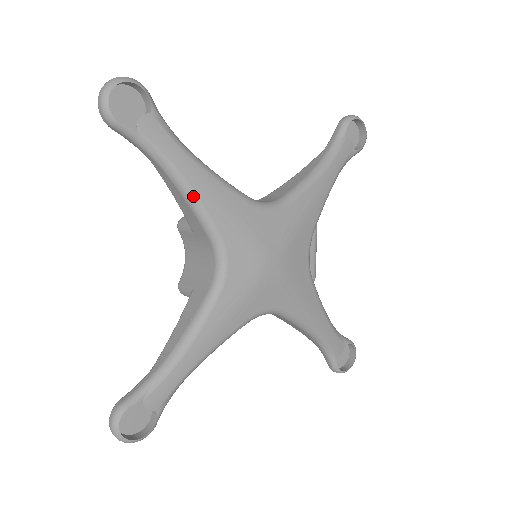
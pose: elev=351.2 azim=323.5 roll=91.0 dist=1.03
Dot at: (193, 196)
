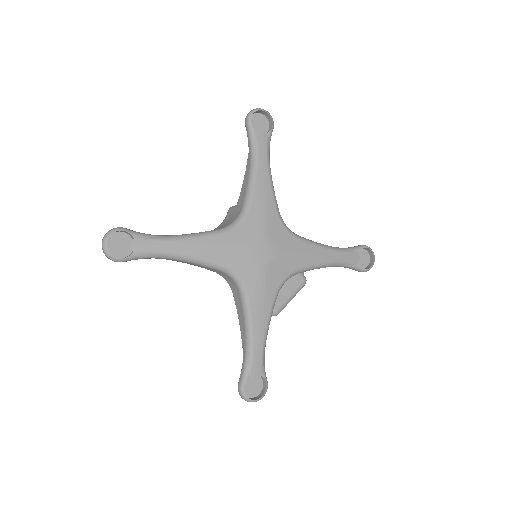
Dot at: (254, 179)
